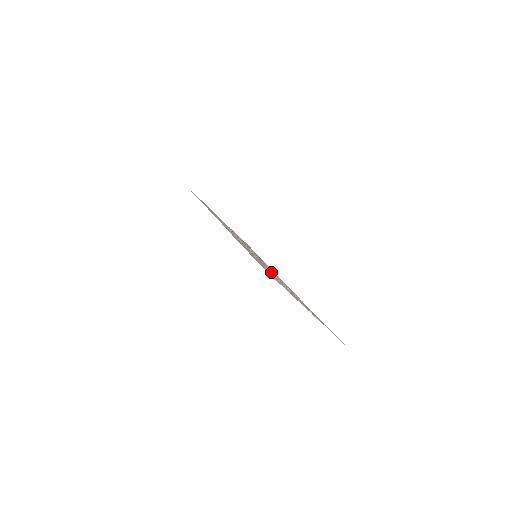
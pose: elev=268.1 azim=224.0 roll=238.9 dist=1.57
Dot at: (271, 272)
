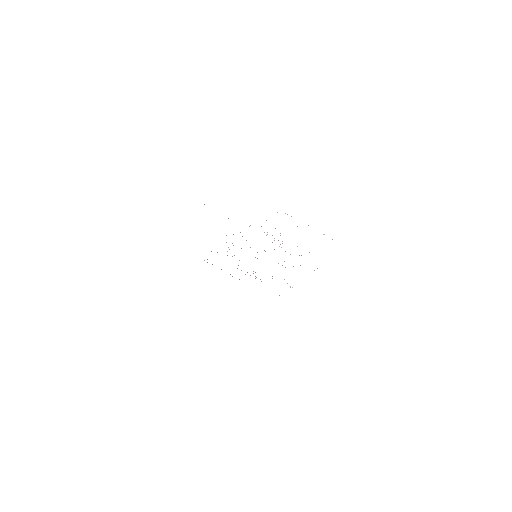
Dot at: occluded
